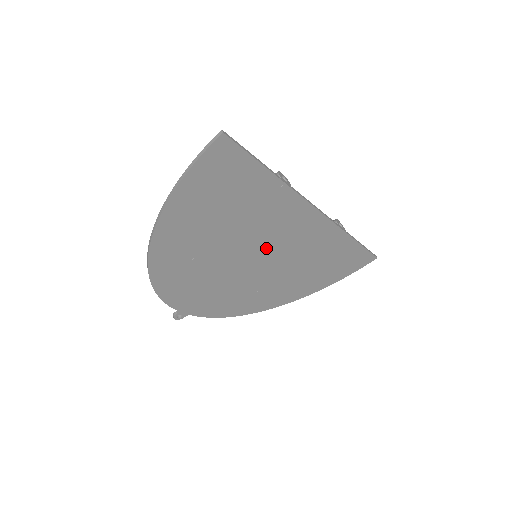
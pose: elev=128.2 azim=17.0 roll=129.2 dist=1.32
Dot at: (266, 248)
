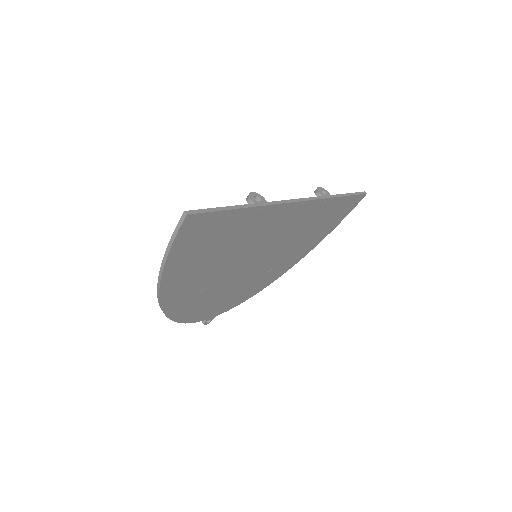
Dot at: (263, 248)
